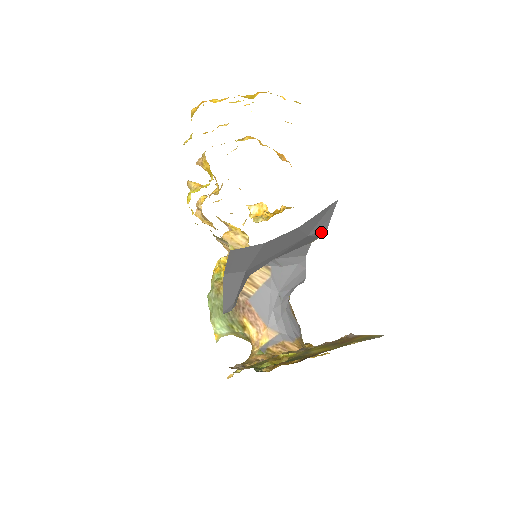
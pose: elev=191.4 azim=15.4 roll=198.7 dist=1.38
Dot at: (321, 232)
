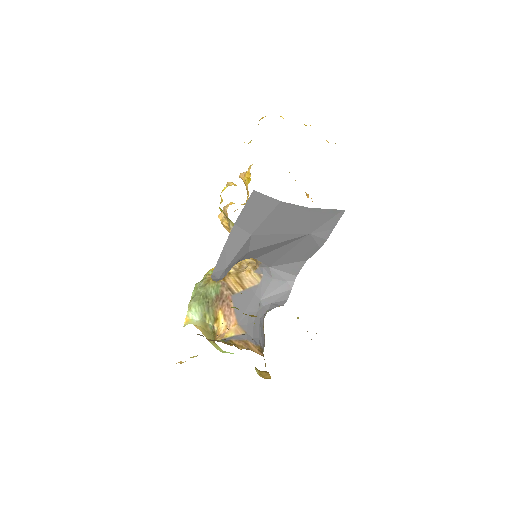
Dot at: (321, 241)
